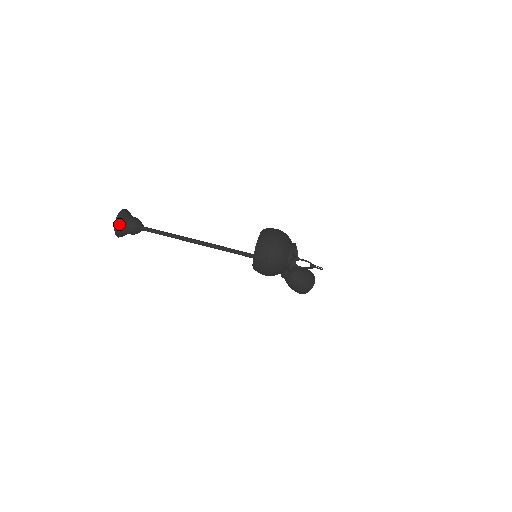
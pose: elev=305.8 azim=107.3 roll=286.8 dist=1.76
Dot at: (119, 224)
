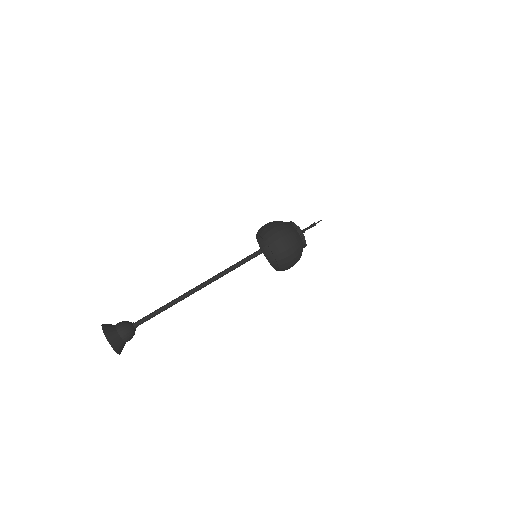
Dot at: (116, 344)
